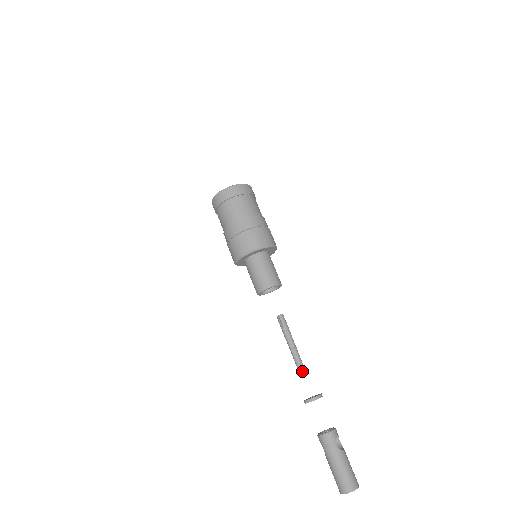
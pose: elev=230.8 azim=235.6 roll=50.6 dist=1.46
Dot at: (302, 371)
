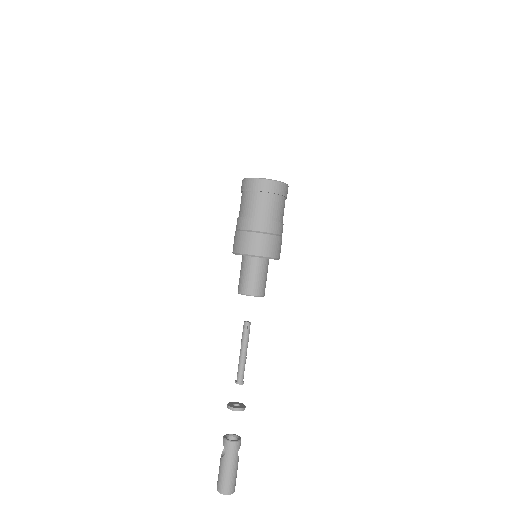
Dot at: (242, 381)
